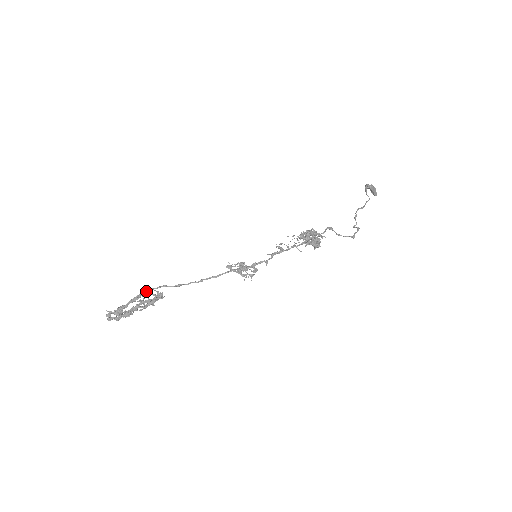
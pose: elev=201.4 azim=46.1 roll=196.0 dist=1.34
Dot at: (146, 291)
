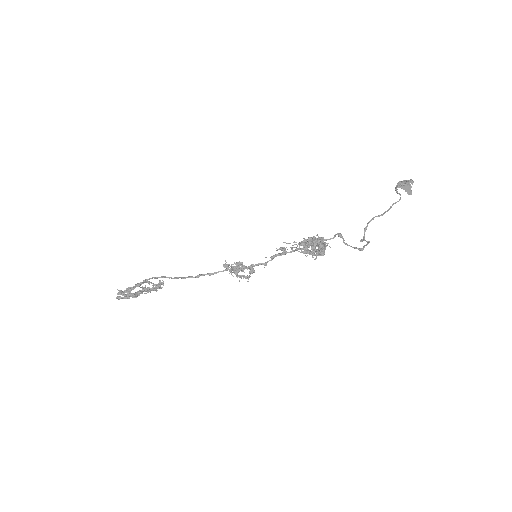
Dot at: (148, 279)
